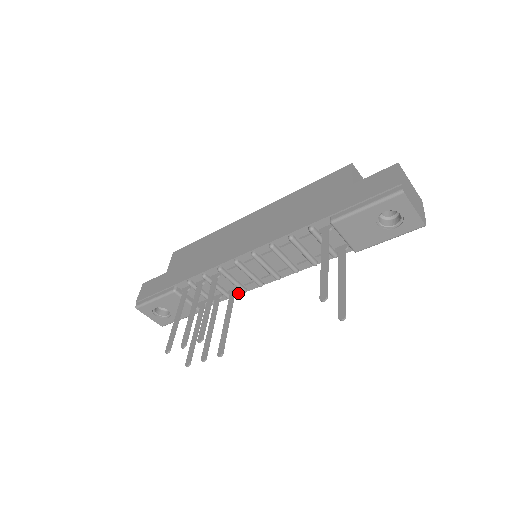
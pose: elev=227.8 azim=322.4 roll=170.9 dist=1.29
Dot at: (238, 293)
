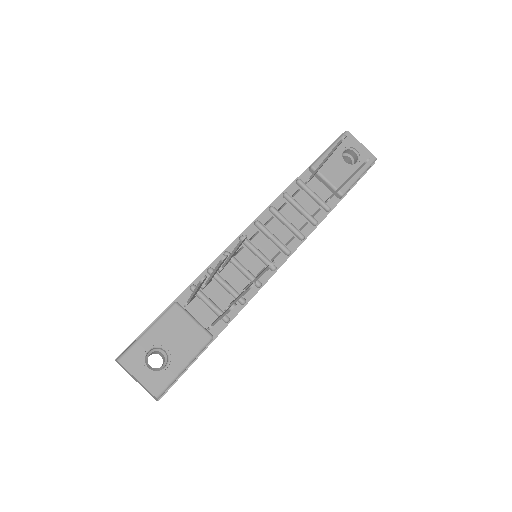
Dot at: (252, 294)
